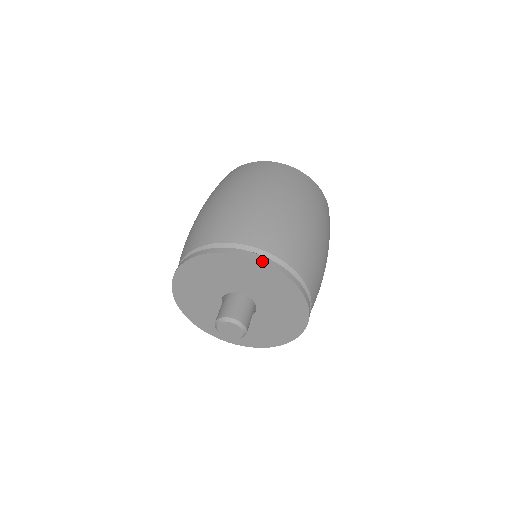
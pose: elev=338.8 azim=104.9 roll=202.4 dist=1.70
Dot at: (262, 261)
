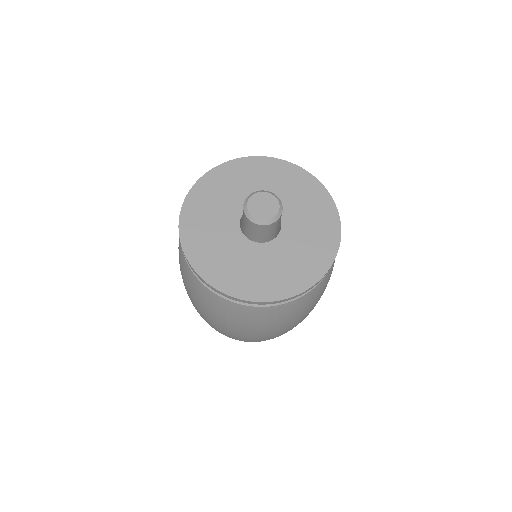
Dot at: (291, 163)
